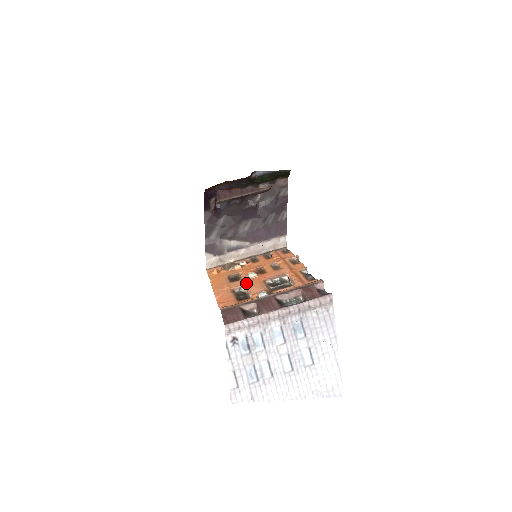
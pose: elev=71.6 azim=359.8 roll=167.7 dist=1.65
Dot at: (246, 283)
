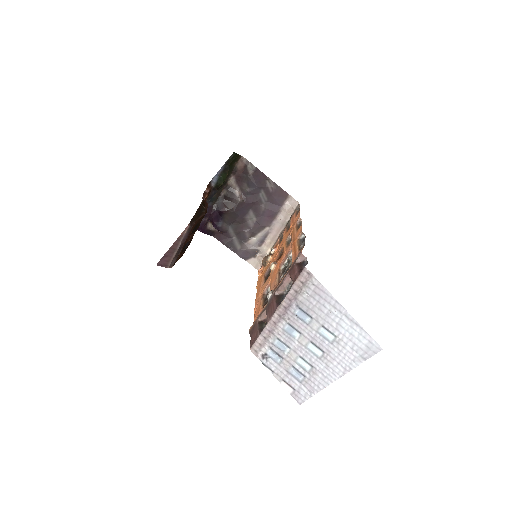
Dot at: (269, 280)
